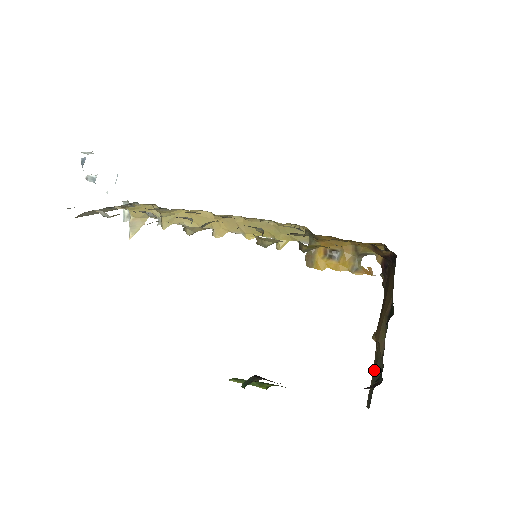
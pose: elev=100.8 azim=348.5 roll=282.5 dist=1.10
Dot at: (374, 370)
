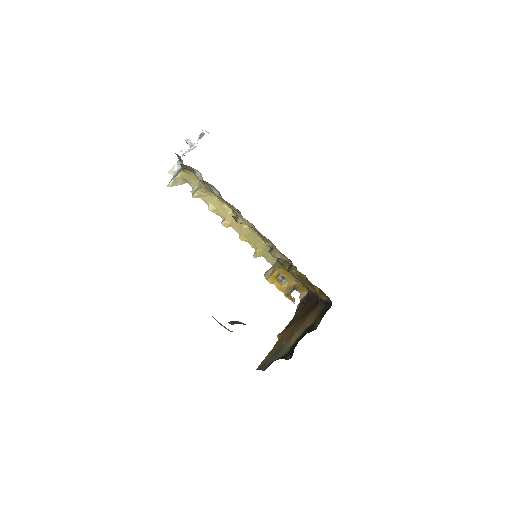
Dot at: (276, 352)
